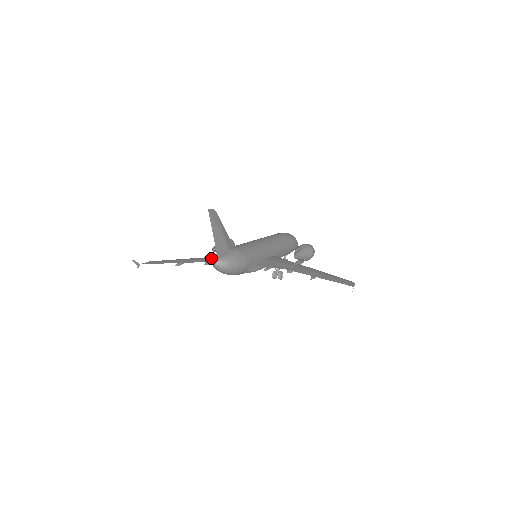
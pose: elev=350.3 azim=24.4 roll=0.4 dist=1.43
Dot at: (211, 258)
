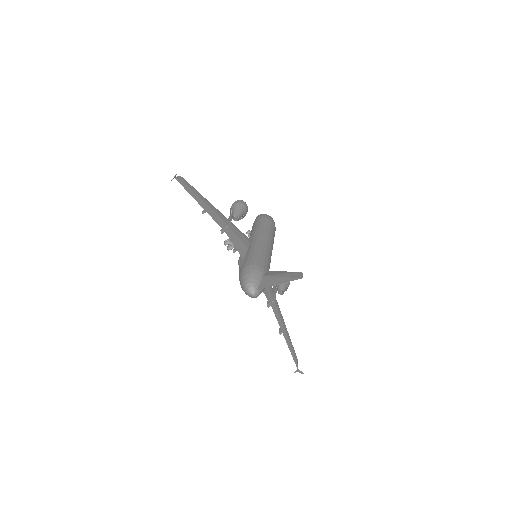
Dot at: (228, 225)
